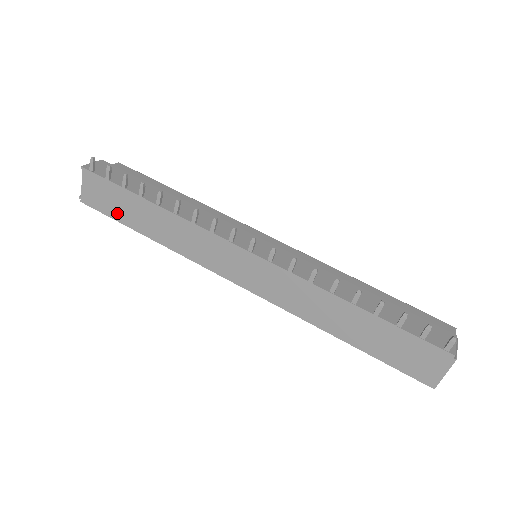
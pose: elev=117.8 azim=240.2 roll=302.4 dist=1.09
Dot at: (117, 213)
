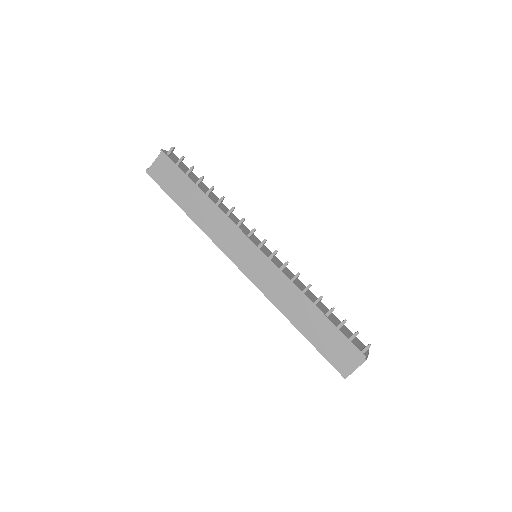
Dot at: (171, 190)
